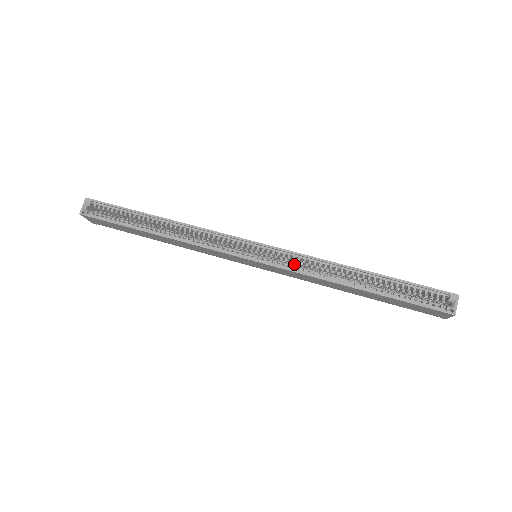
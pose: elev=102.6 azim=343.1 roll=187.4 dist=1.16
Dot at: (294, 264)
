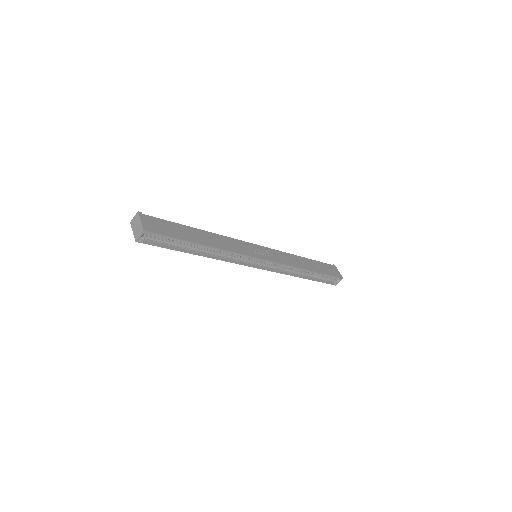
Dot at: (278, 265)
